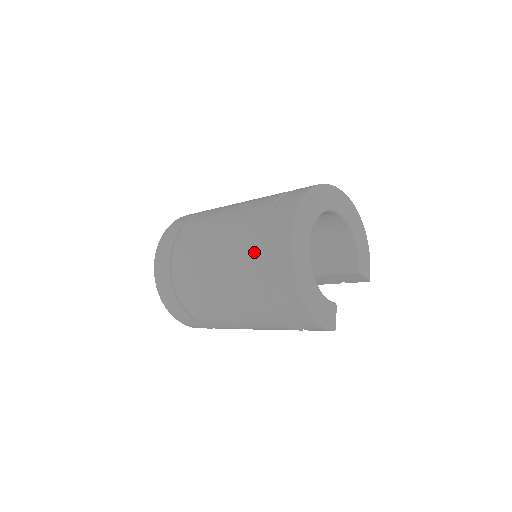
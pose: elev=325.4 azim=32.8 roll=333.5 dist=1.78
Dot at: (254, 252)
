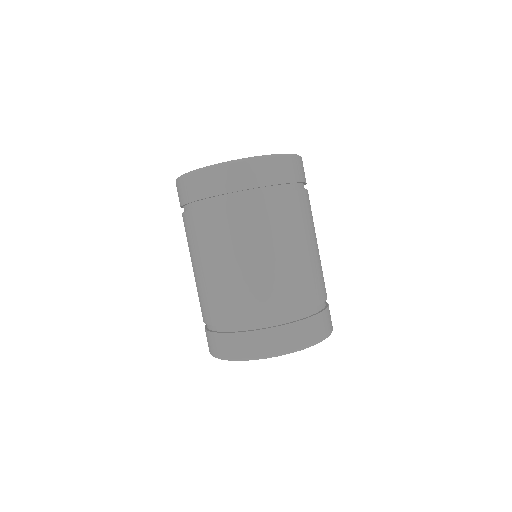
Dot at: (213, 320)
